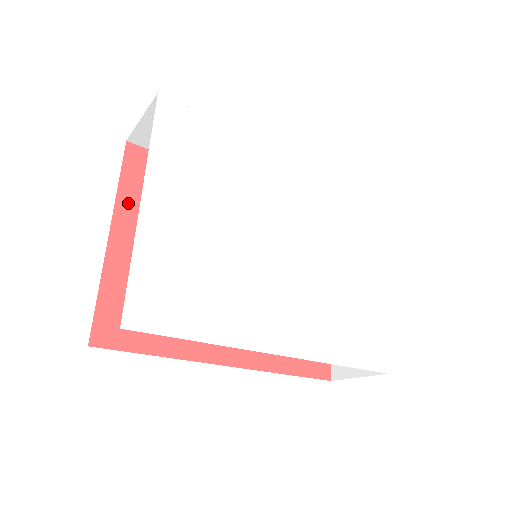
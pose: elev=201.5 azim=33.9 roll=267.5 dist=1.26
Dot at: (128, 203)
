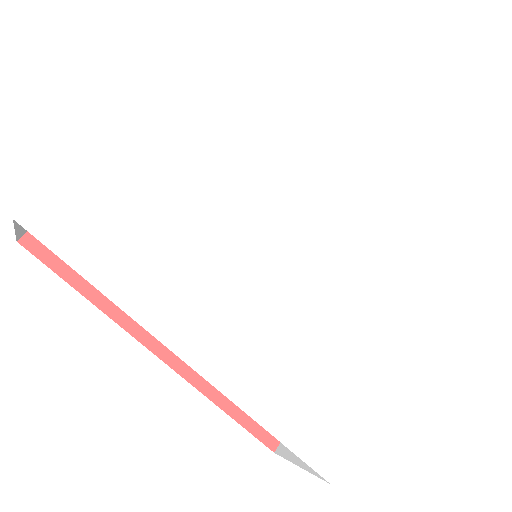
Dot at: occluded
